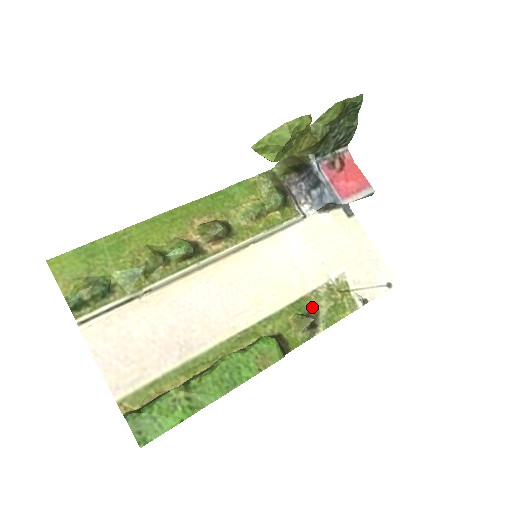
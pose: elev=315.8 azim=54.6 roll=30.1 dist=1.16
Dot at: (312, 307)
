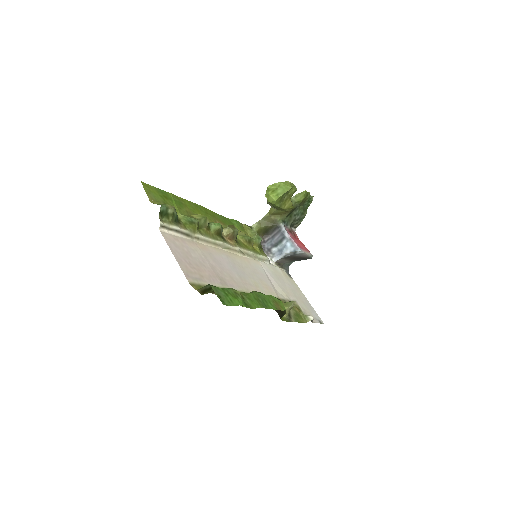
Dot at: occluded
